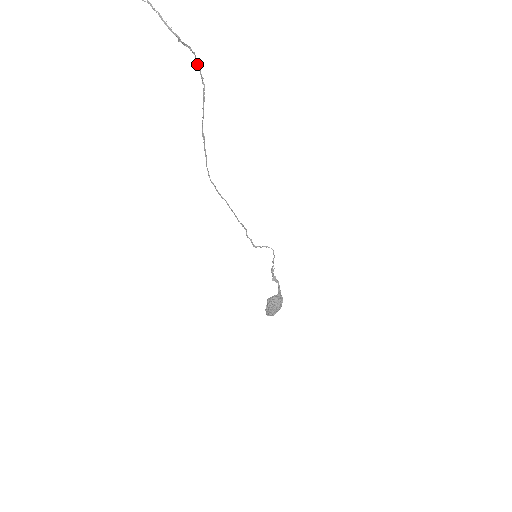
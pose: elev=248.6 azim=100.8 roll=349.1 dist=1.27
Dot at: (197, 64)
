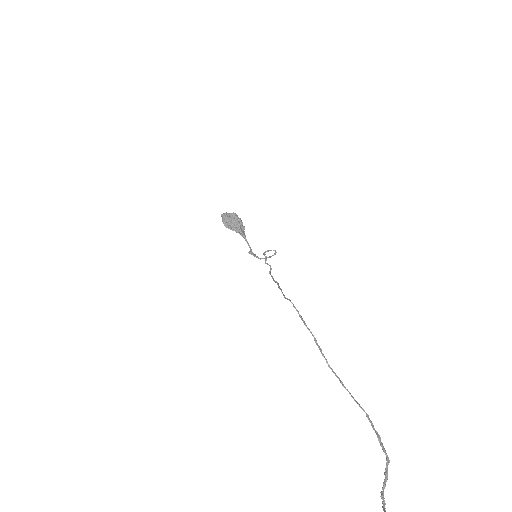
Dot at: (381, 444)
